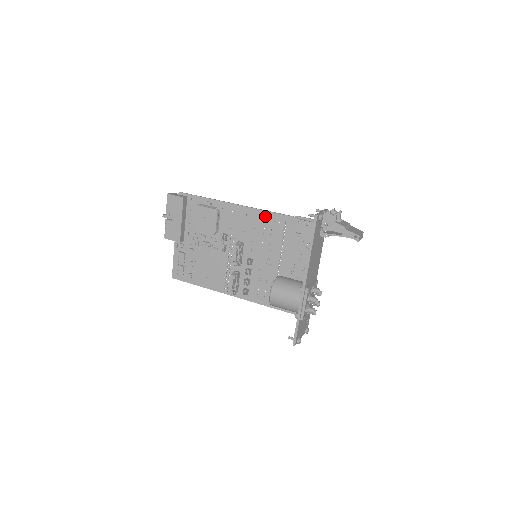
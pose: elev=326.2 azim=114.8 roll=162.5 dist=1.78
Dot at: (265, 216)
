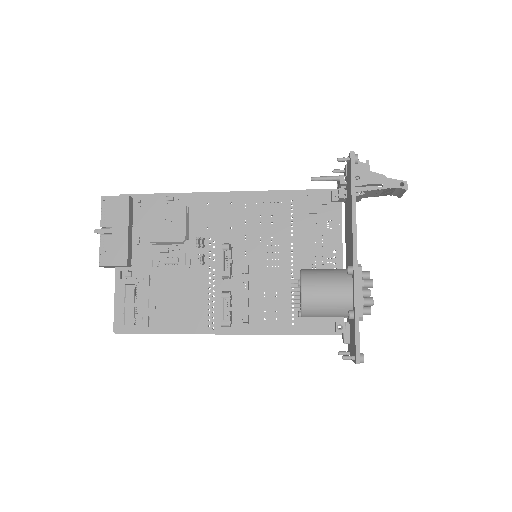
Dot at: (259, 198)
